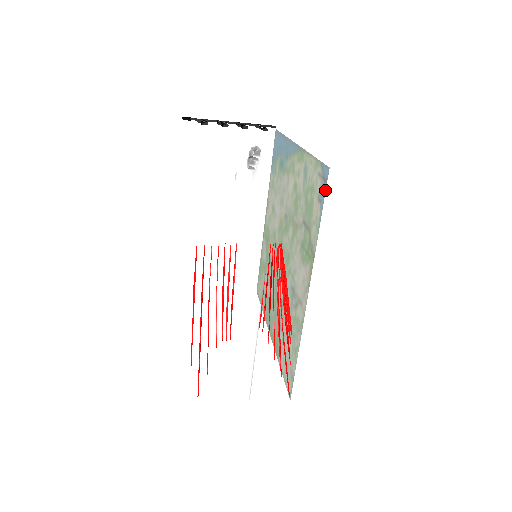
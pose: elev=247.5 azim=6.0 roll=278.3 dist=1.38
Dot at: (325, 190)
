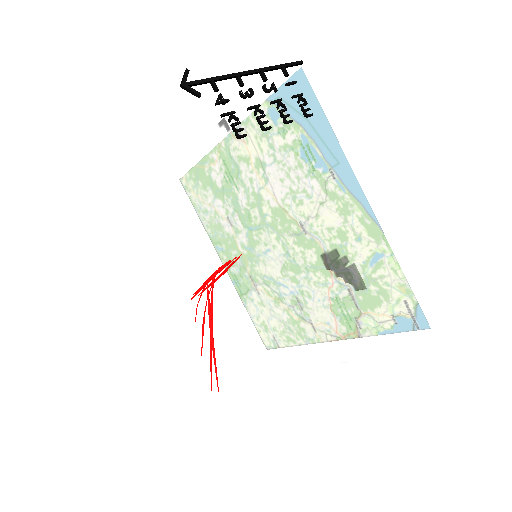
Dot at: (411, 330)
